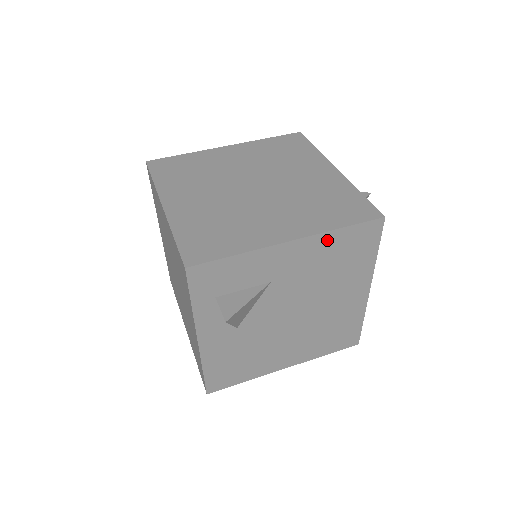
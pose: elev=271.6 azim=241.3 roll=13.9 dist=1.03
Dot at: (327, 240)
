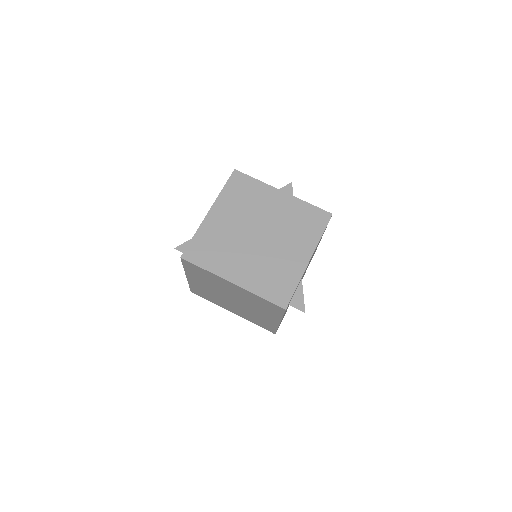
Dot at: occluded
